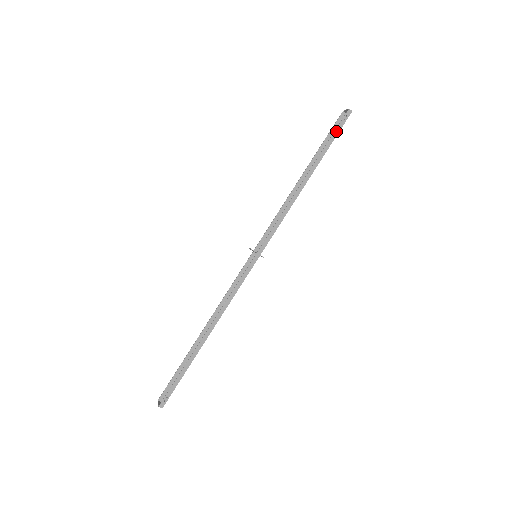
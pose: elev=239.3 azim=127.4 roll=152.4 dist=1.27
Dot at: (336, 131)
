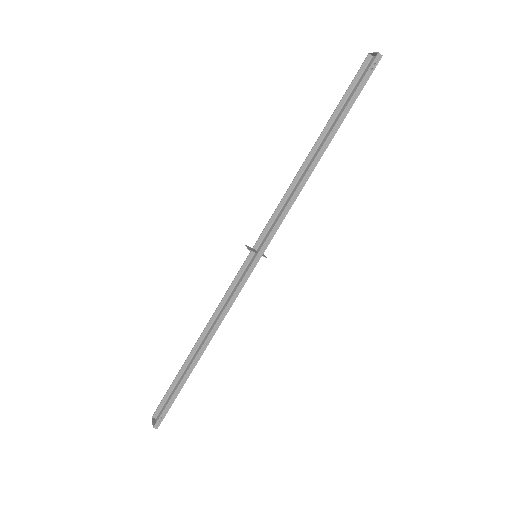
Dot at: (359, 87)
